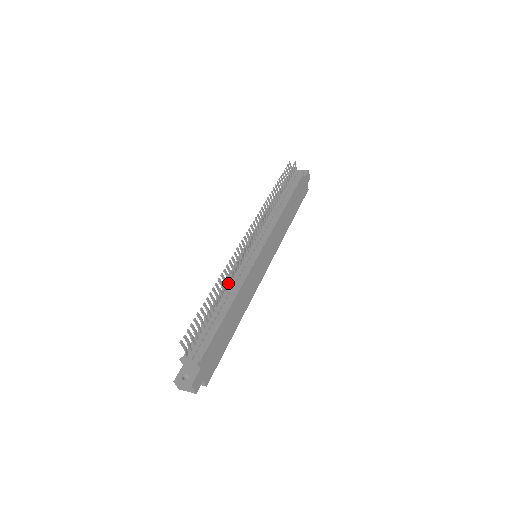
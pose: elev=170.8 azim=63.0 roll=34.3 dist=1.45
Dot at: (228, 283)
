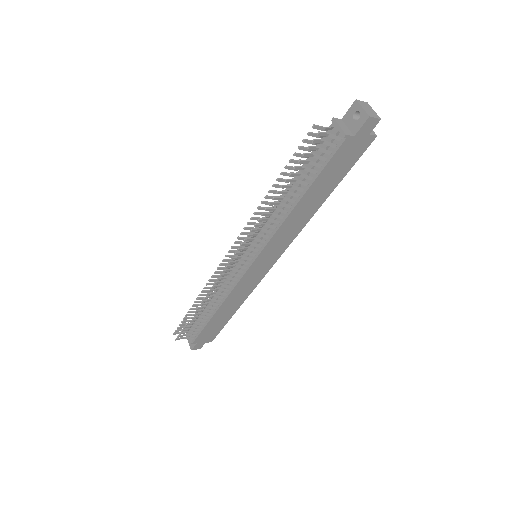
Dot at: occluded
